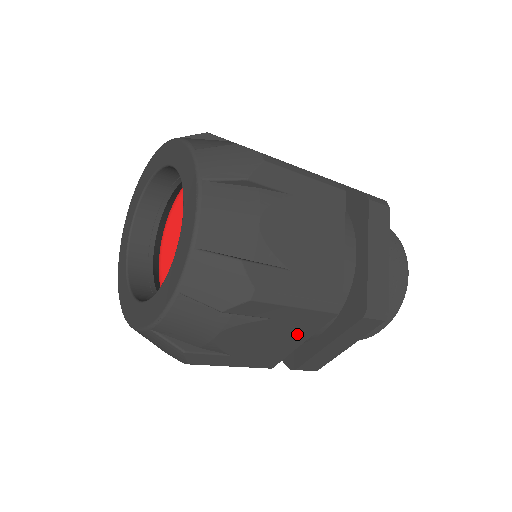
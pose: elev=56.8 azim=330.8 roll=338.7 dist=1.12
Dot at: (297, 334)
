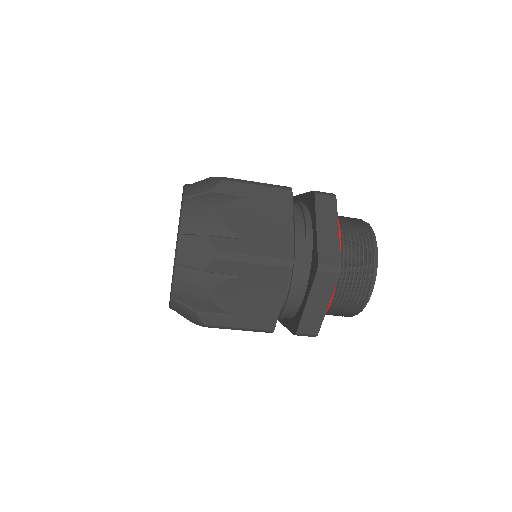
Dot at: occluded
